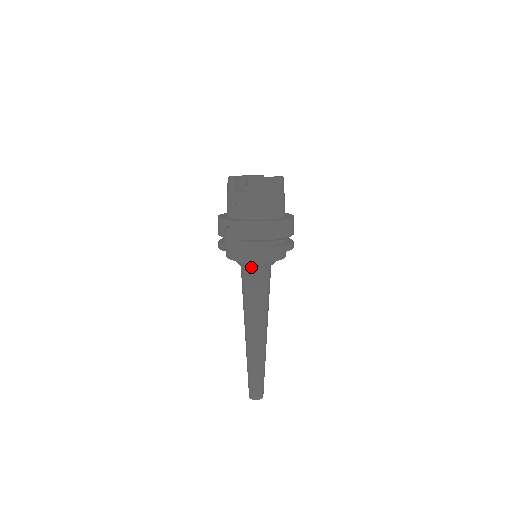
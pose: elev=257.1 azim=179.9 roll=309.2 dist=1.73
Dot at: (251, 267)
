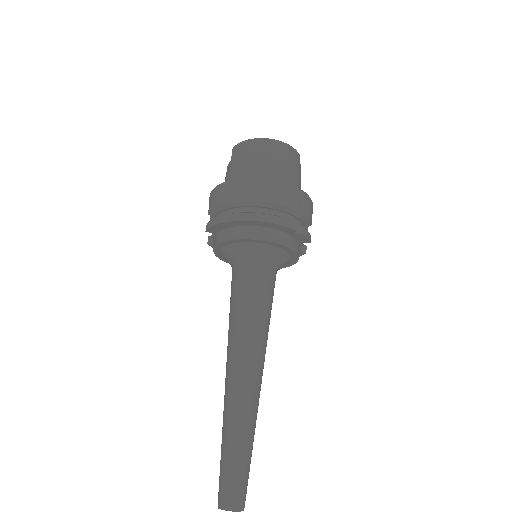
Dot at: (232, 260)
